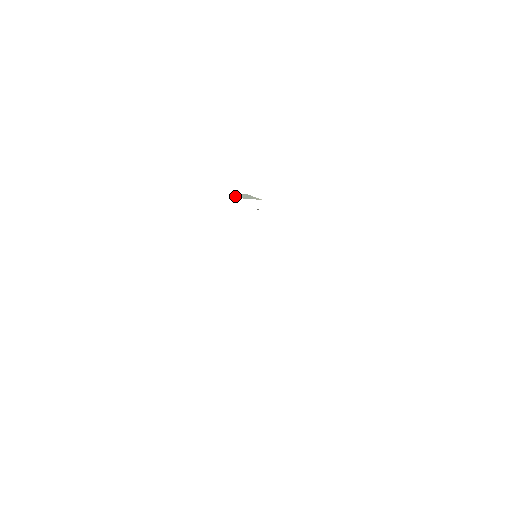
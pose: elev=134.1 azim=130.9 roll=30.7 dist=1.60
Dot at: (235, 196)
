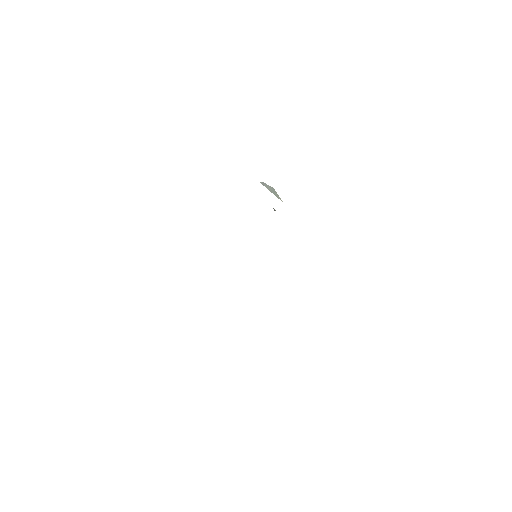
Dot at: (265, 184)
